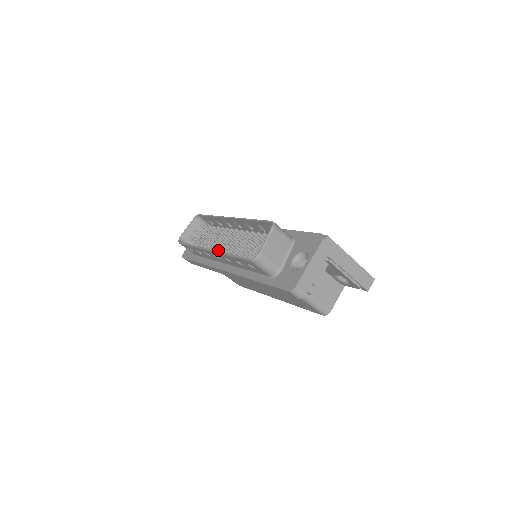
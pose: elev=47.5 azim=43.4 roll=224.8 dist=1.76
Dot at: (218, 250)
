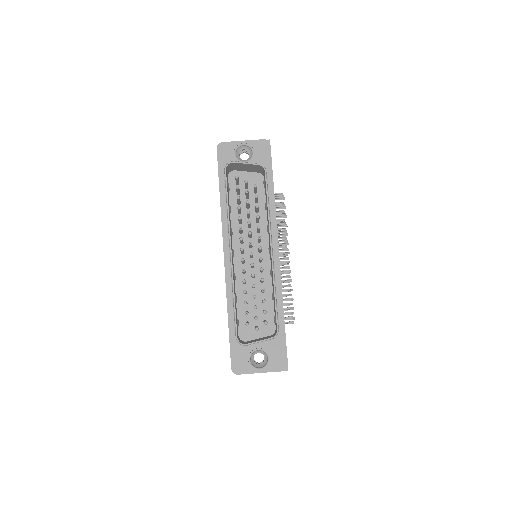
Dot at: (239, 231)
